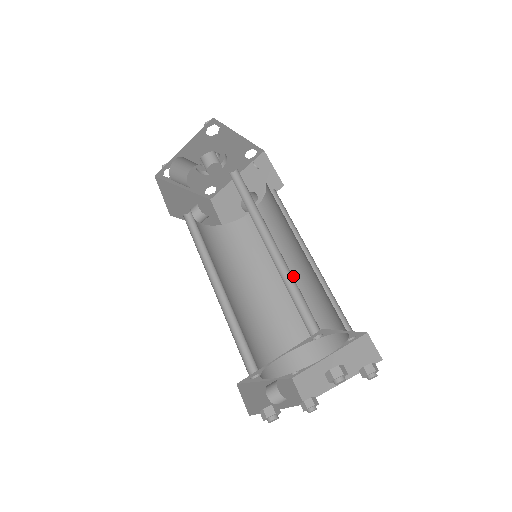
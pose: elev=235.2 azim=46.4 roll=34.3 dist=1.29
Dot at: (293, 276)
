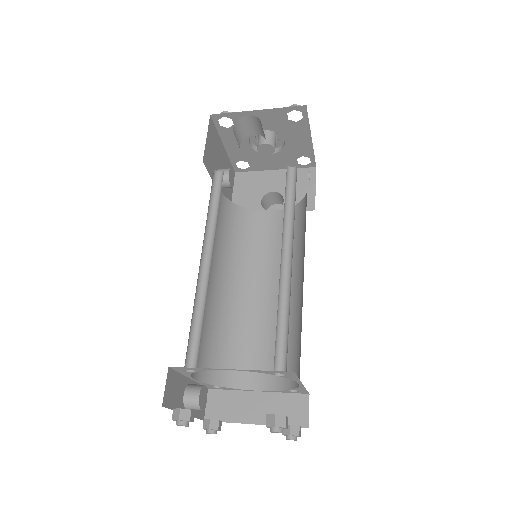
Dot at: (272, 296)
